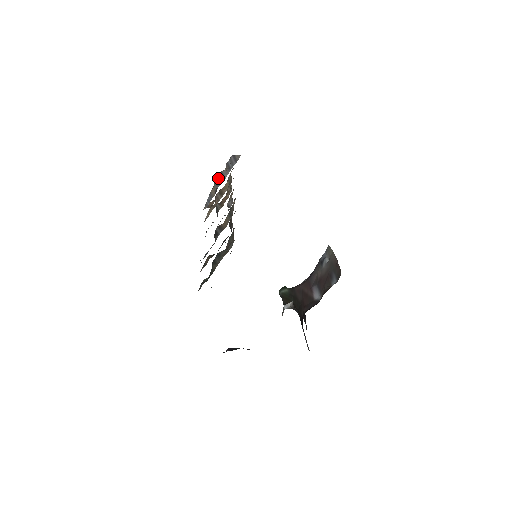
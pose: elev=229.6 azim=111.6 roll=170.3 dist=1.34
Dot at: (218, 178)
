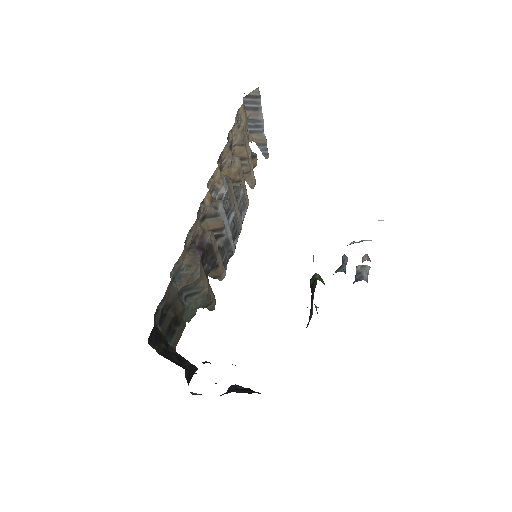
Dot at: (251, 126)
